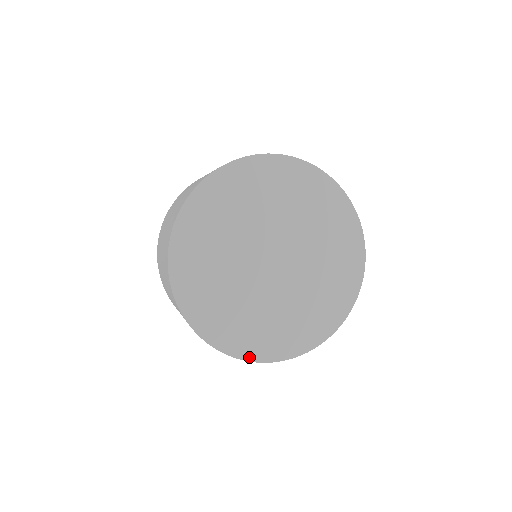
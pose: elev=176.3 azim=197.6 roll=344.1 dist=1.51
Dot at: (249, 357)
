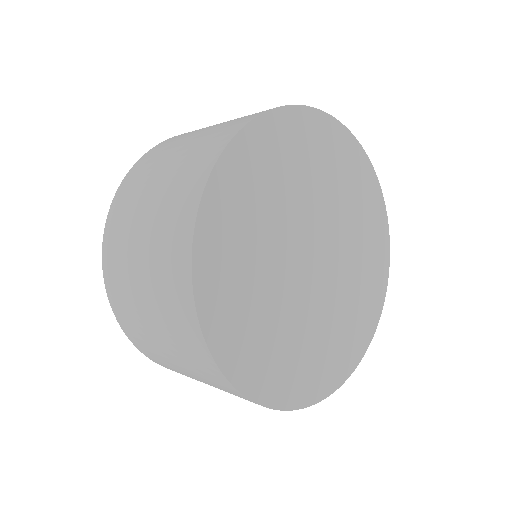
Dot at: (227, 368)
